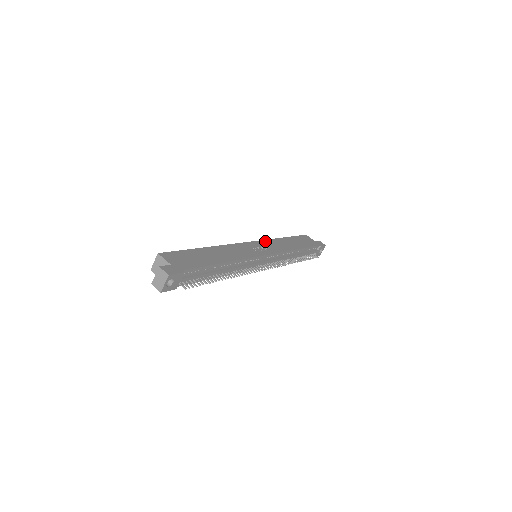
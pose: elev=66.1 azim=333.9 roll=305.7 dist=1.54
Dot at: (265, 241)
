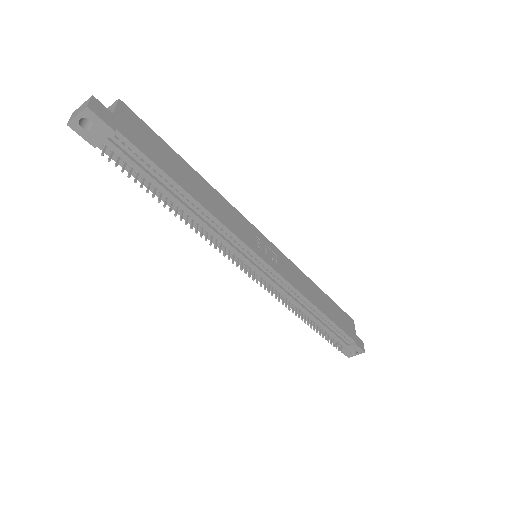
Dot at: (287, 259)
